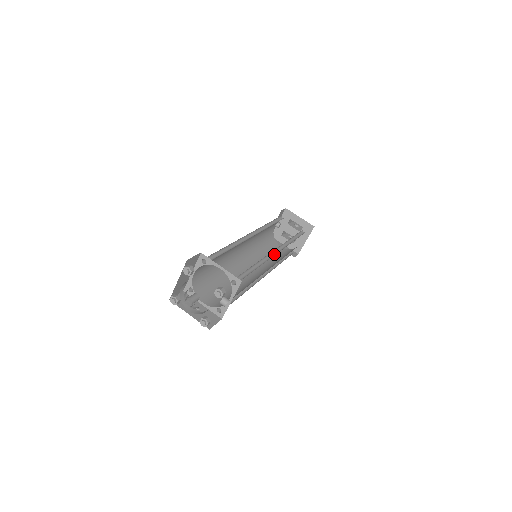
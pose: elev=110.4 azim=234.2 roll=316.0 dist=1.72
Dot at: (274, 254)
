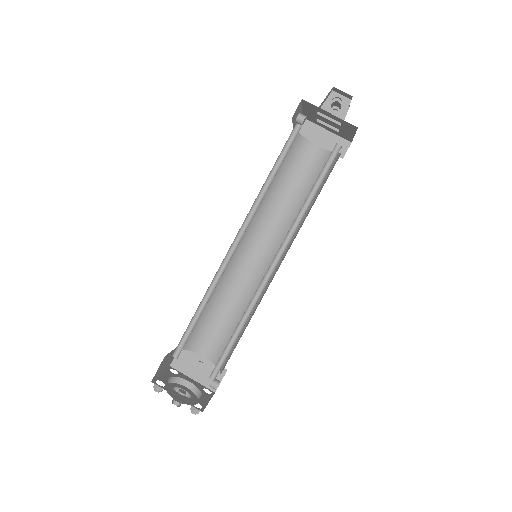
Dot at: (272, 268)
